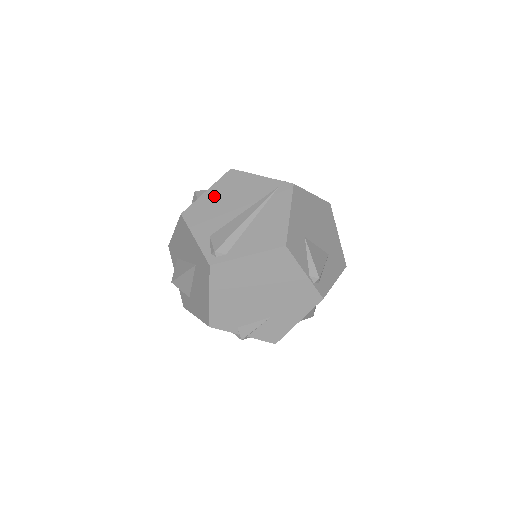
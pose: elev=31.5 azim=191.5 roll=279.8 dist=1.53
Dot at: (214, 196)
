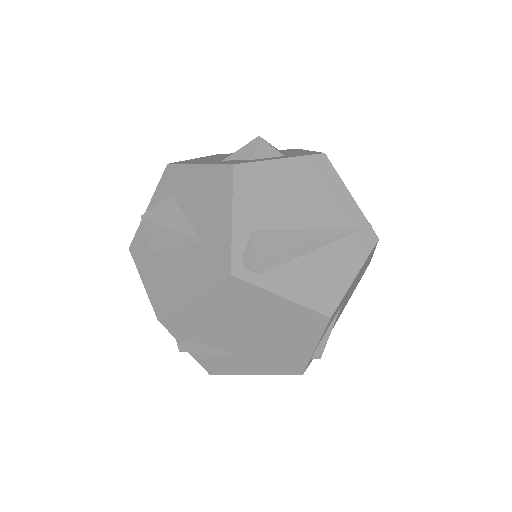
Dot at: (287, 175)
